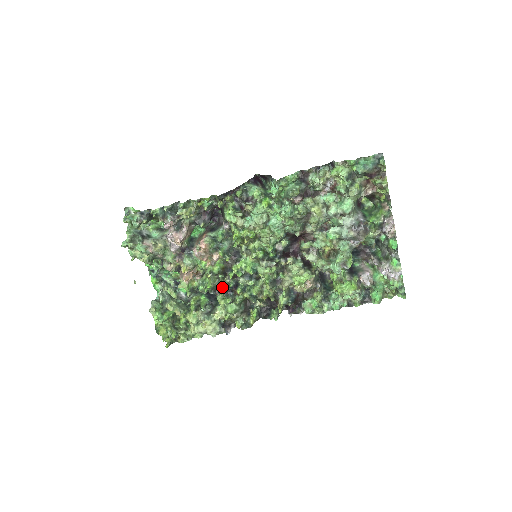
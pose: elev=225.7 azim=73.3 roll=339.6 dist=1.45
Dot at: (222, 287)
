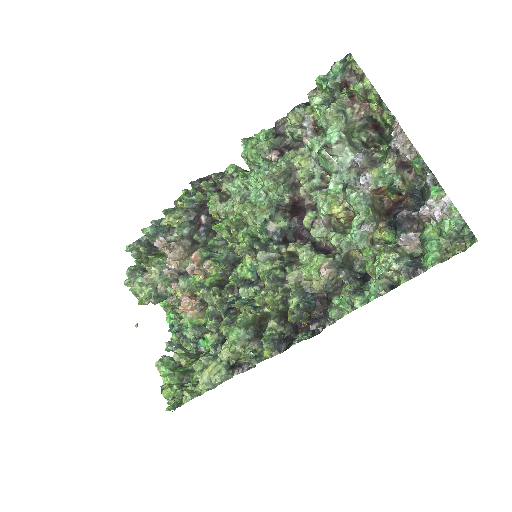
Dot at: (214, 300)
